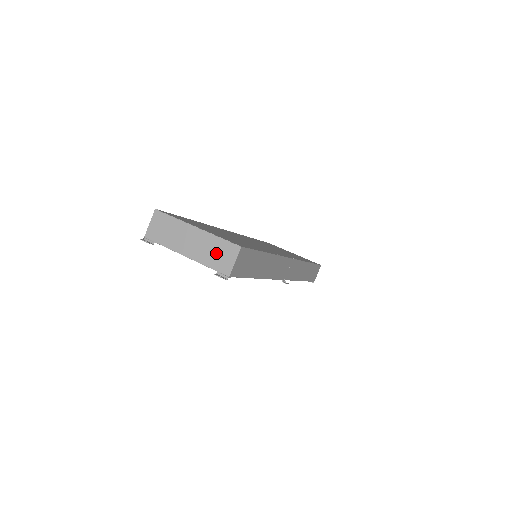
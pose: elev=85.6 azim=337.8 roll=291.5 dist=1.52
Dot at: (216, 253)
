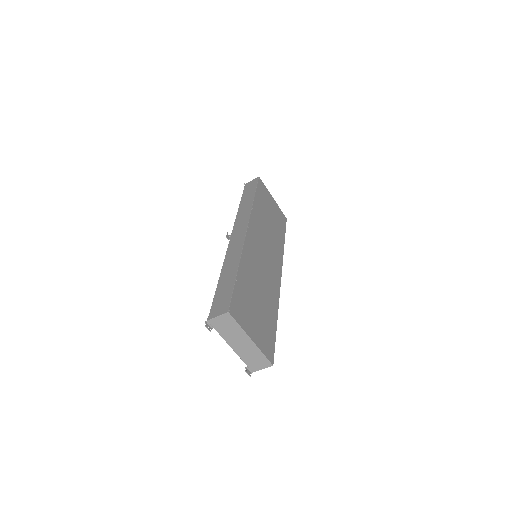
Dot at: (254, 359)
